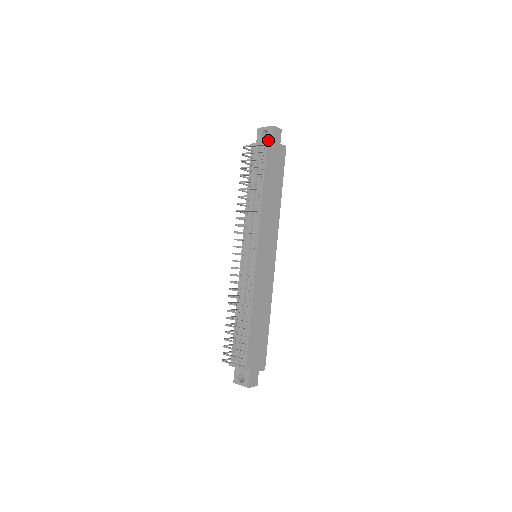
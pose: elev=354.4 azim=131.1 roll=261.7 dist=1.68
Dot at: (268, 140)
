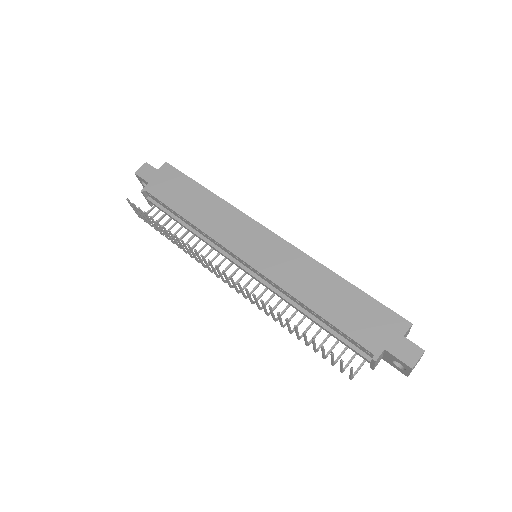
Dot at: occluded
